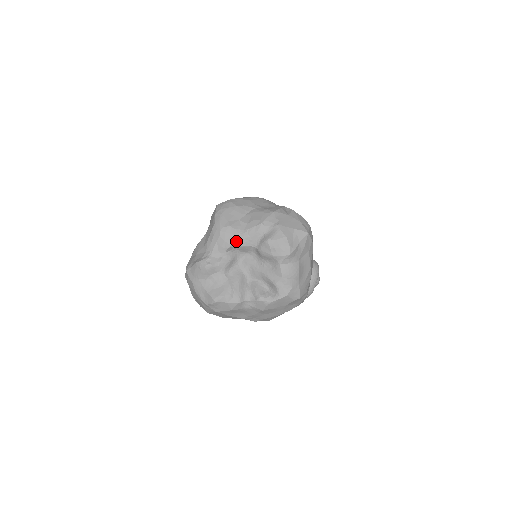
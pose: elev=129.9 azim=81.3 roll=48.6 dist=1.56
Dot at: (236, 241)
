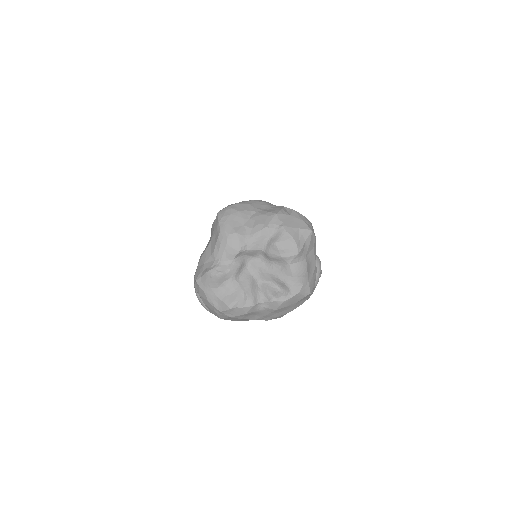
Dot at: (244, 247)
